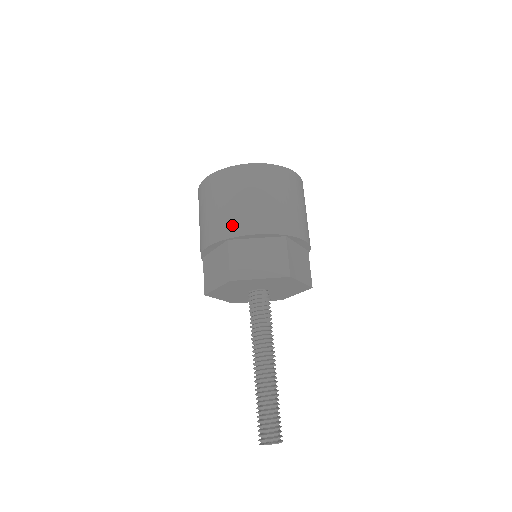
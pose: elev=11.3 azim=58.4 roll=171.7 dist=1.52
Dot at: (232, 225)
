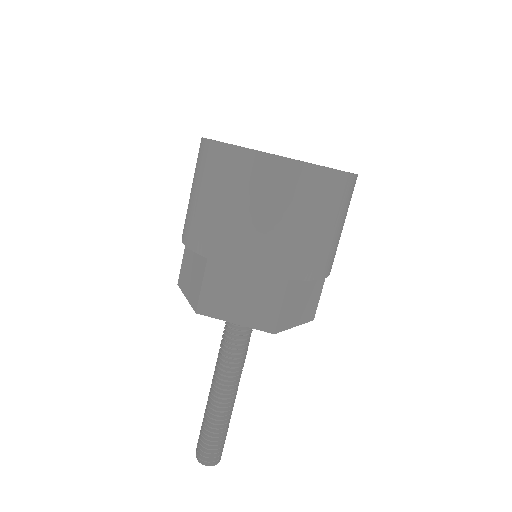
Dot at: (304, 262)
